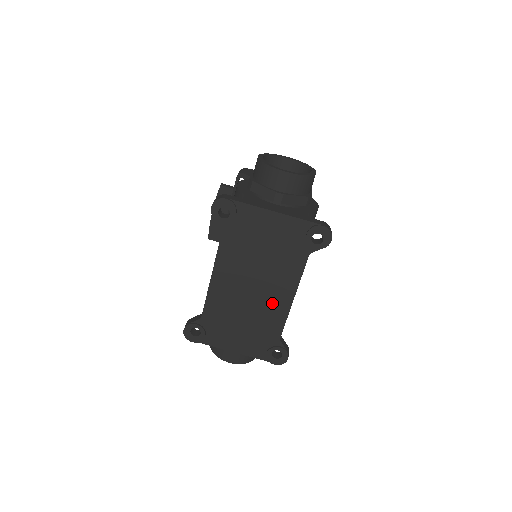
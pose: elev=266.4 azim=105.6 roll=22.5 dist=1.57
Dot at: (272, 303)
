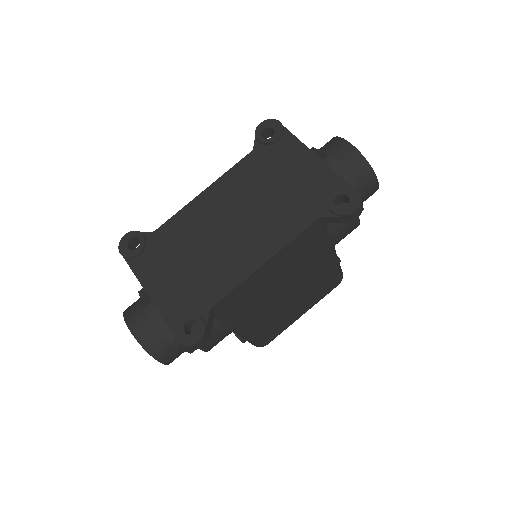
Dot at: (238, 254)
